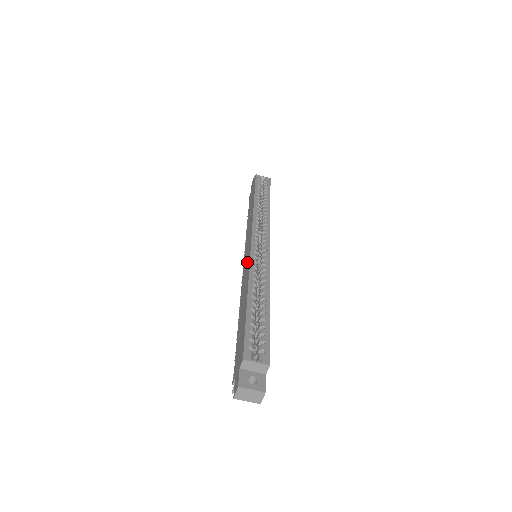
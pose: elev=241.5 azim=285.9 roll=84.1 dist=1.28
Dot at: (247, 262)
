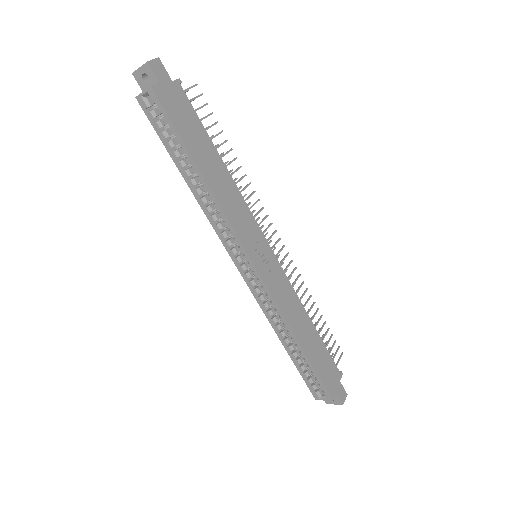
Dot at: occluded
